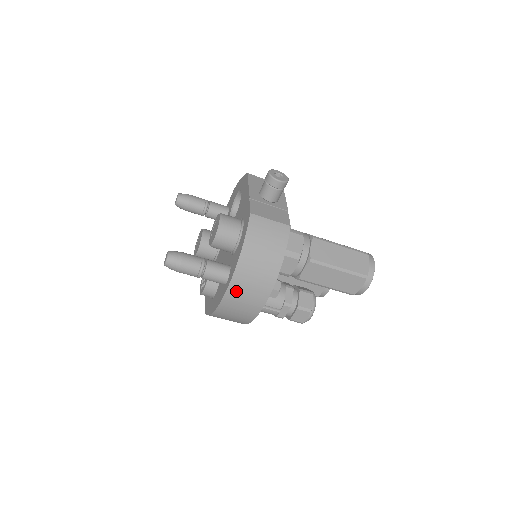
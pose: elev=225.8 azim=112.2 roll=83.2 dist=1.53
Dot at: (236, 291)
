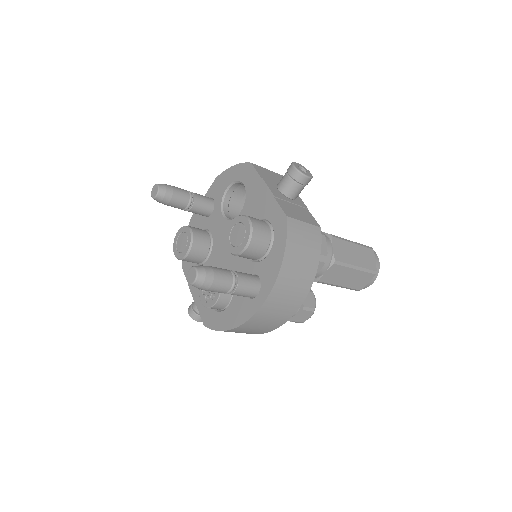
Dot at: (271, 305)
